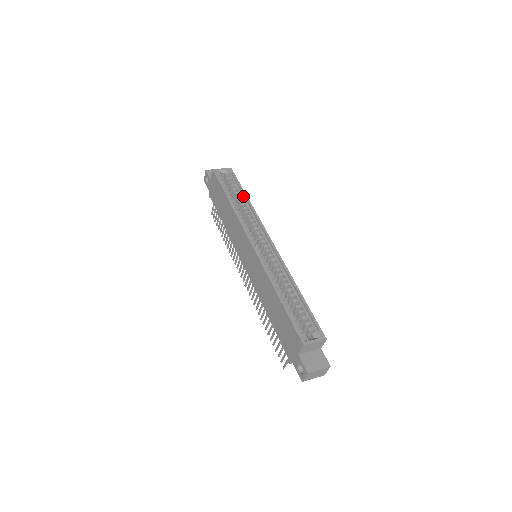
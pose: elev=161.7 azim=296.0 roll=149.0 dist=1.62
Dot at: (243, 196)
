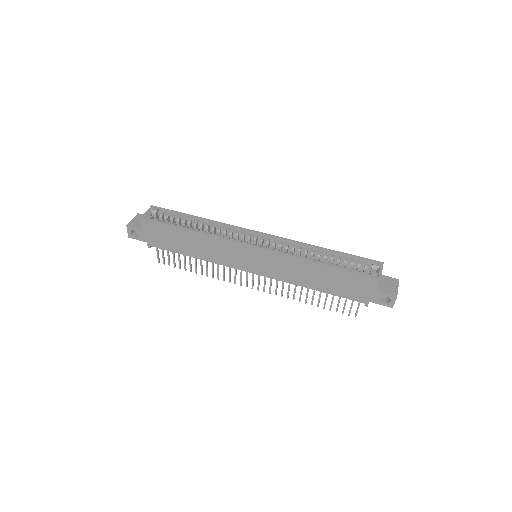
Dot at: (192, 219)
